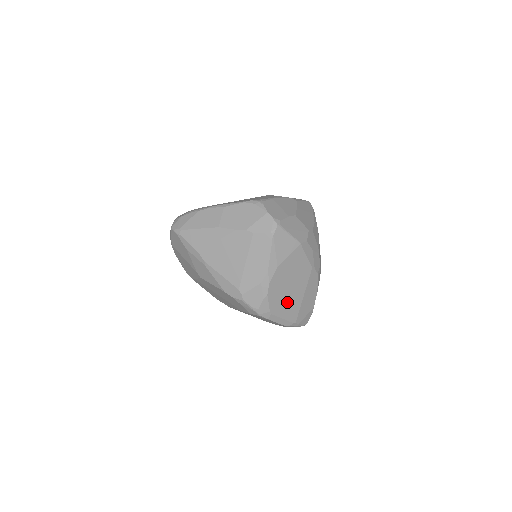
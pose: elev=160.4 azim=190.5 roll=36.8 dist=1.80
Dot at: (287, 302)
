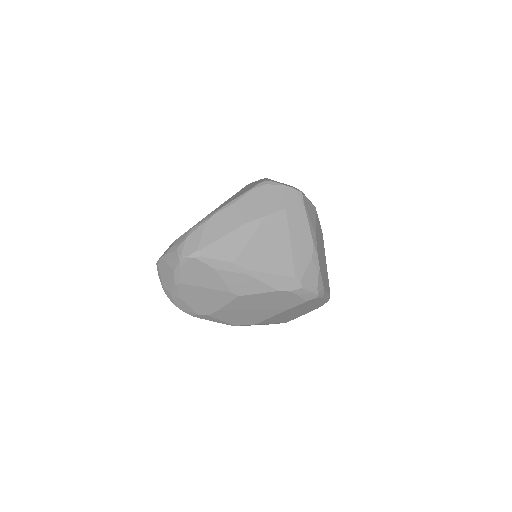
Dot at: (324, 273)
